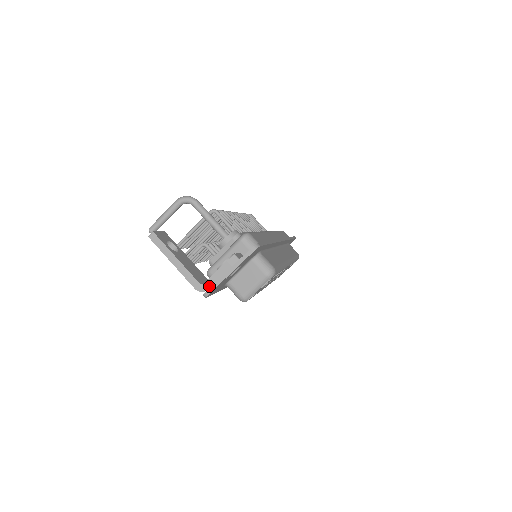
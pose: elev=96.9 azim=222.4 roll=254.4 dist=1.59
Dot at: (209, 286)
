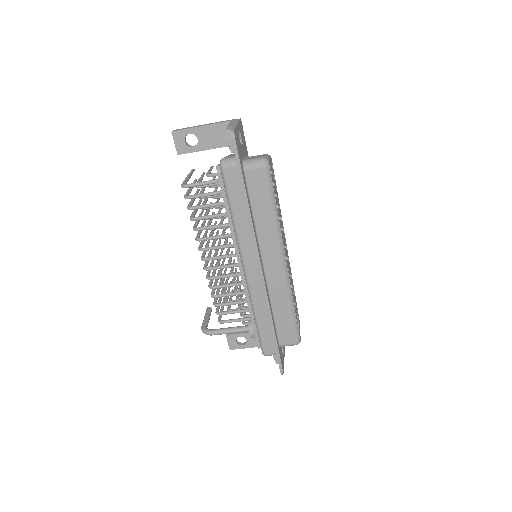
Dot at: occluded
